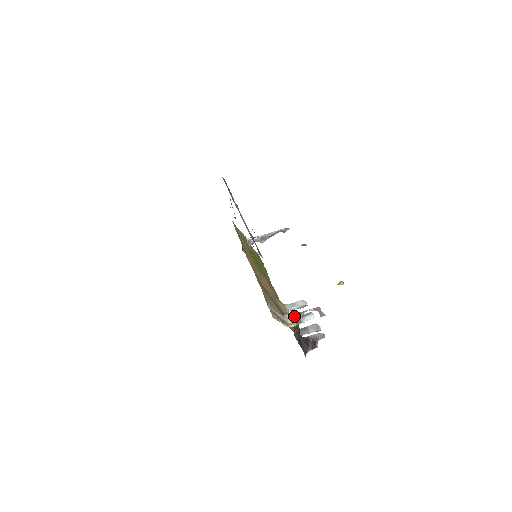
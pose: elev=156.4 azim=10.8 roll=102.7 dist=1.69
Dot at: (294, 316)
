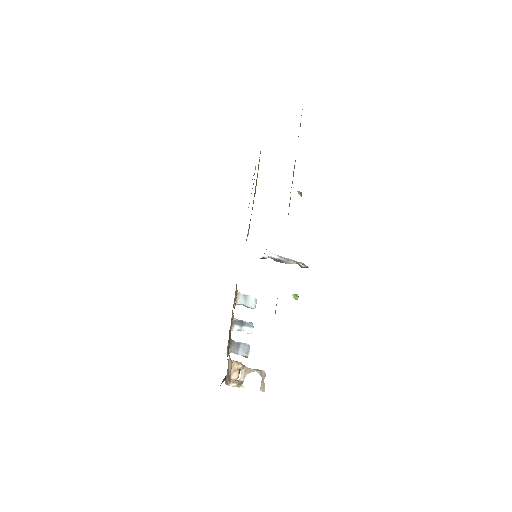
Dot at: (240, 365)
